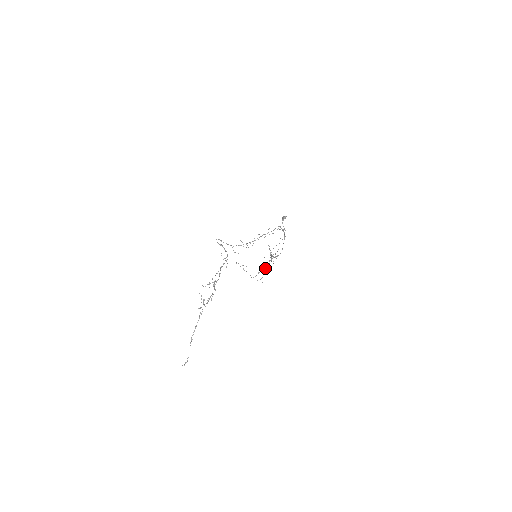
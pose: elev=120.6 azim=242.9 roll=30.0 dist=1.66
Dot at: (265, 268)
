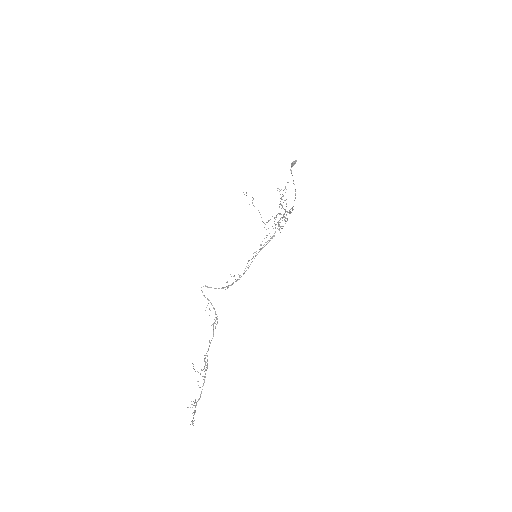
Dot at: occluded
